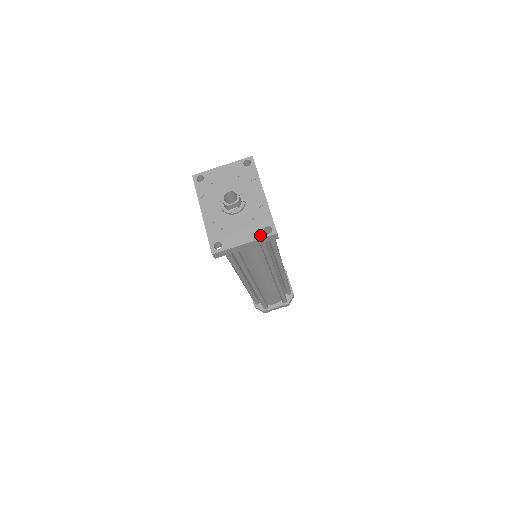
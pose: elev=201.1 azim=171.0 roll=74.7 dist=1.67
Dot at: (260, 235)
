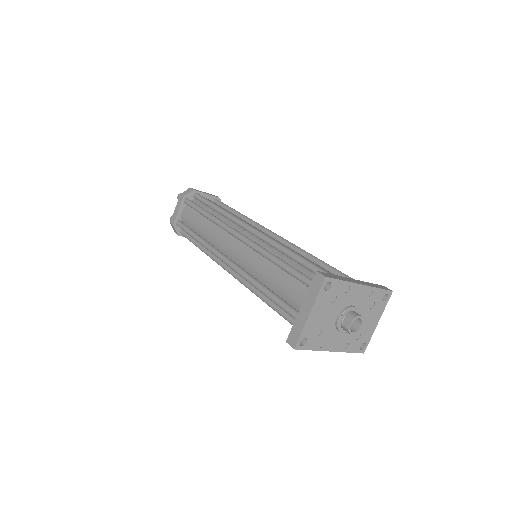
Dot at: (383, 307)
